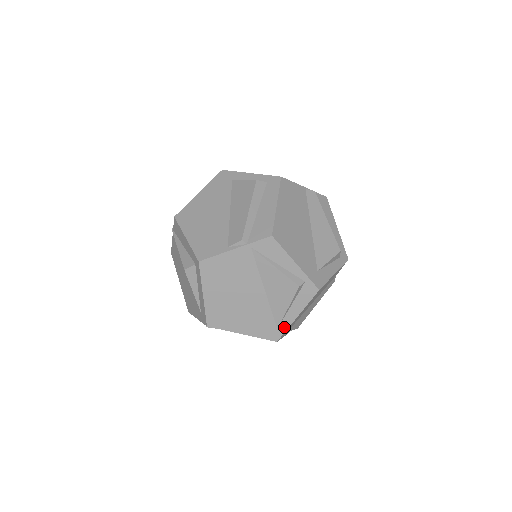
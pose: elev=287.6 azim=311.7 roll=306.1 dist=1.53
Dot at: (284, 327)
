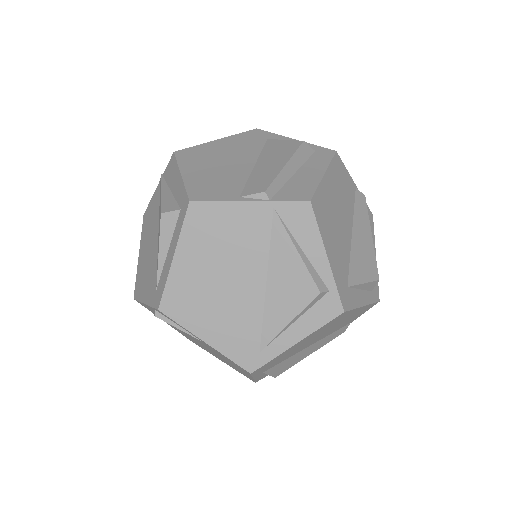
Dot at: (271, 353)
